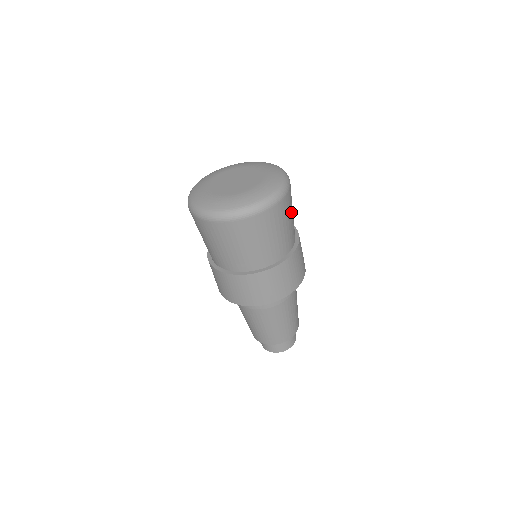
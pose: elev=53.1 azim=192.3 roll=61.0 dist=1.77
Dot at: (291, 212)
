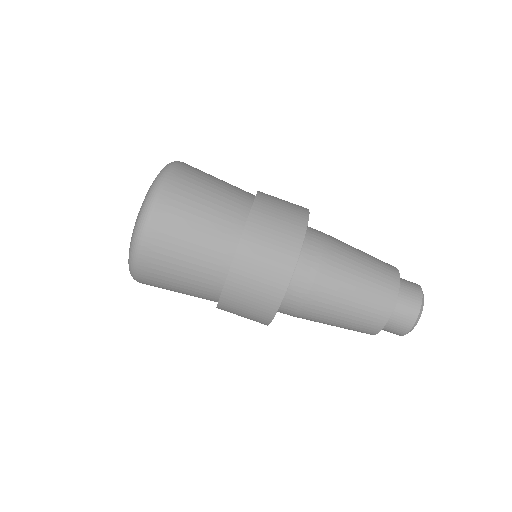
Dot at: occluded
